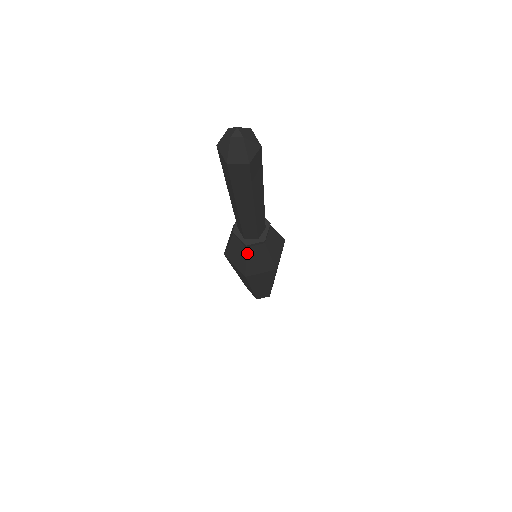
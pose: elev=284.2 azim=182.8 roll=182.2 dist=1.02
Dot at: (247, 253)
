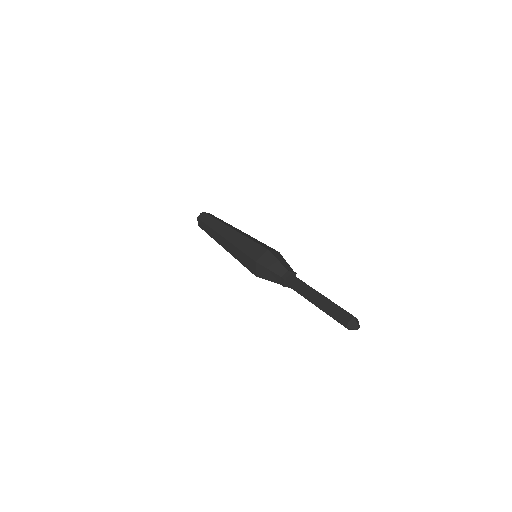
Dot at: occluded
